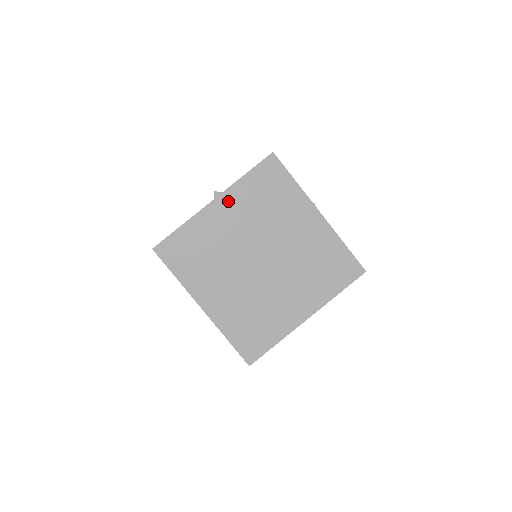
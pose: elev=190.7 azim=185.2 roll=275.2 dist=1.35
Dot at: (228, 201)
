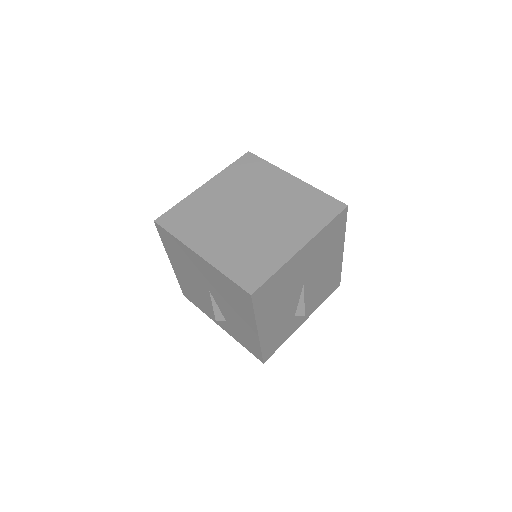
Dot at: (216, 183)
